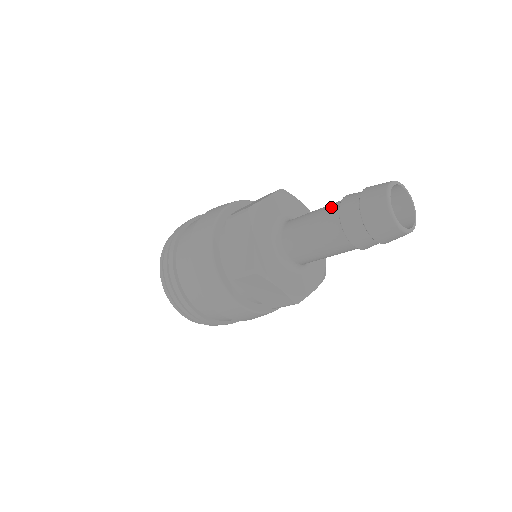
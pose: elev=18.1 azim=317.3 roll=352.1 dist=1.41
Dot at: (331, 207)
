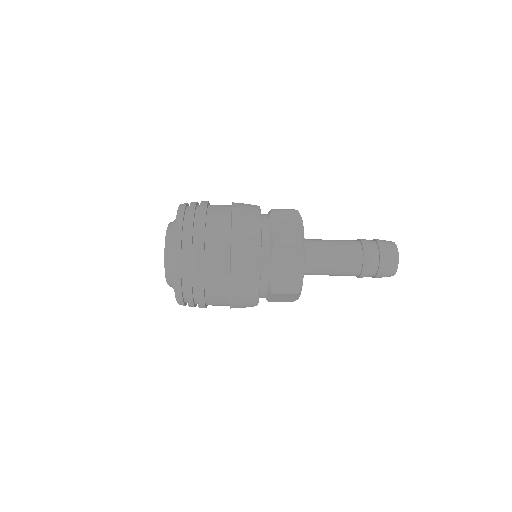
Dot at: (353, 250)
